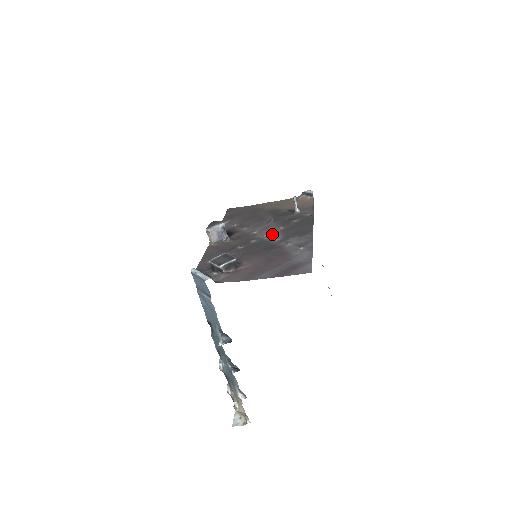
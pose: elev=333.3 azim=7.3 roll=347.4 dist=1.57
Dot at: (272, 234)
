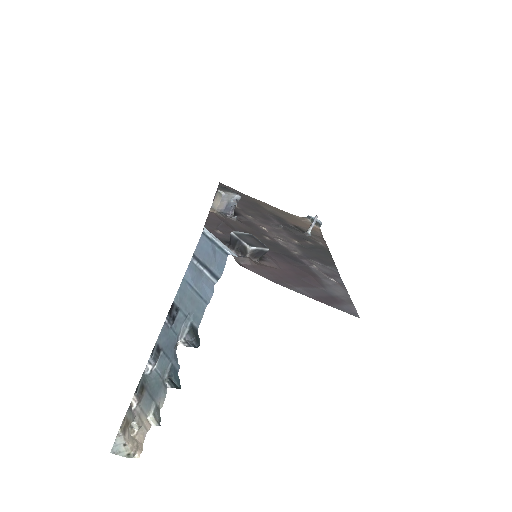
Dot at: (287, 242)
